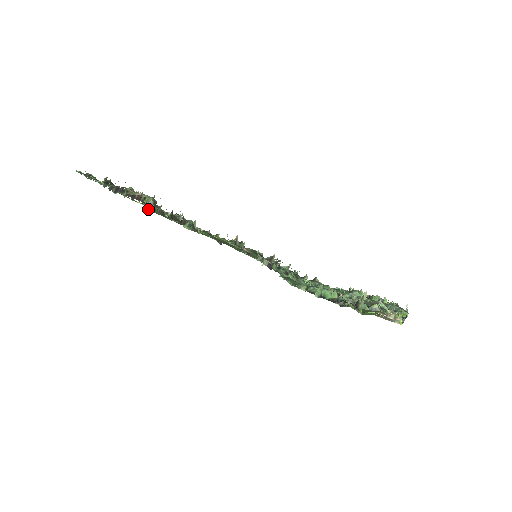
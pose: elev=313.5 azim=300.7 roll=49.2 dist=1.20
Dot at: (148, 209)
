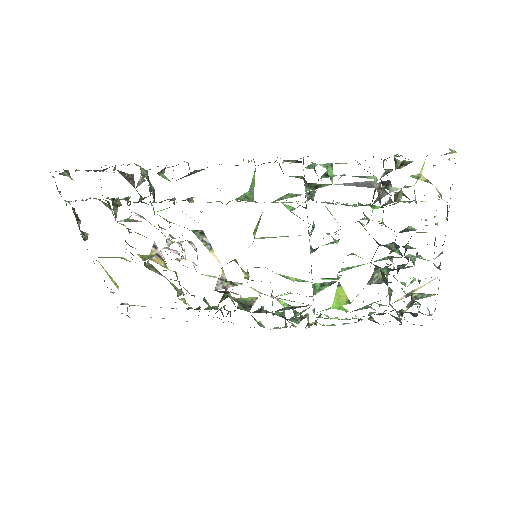
Dot at: (144, 172)
